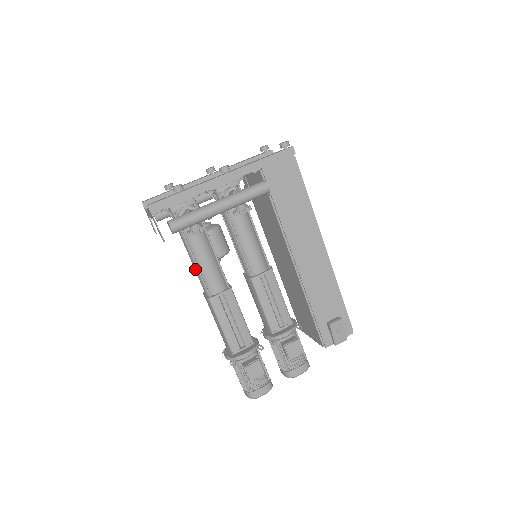
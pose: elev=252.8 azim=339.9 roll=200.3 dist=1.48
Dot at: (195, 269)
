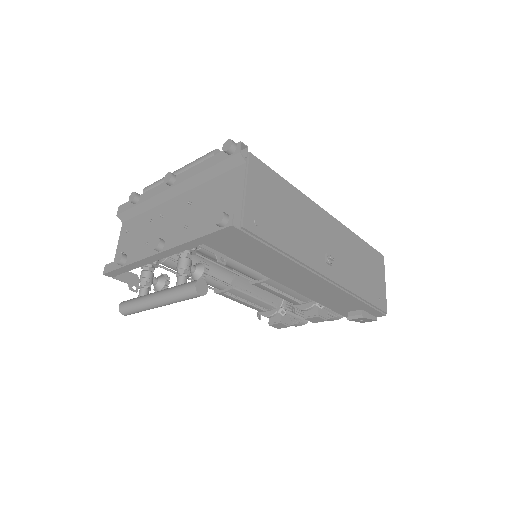
Dot at: occluded
